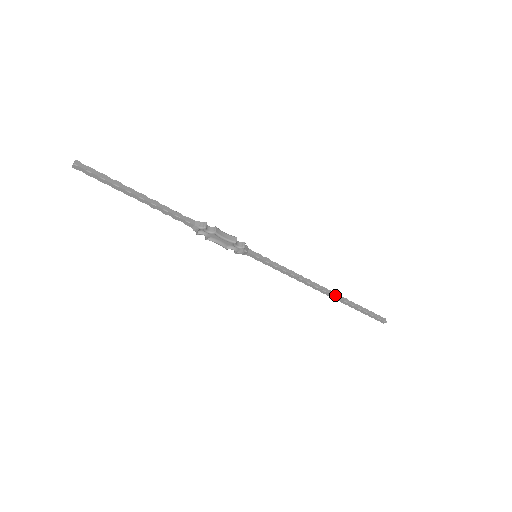
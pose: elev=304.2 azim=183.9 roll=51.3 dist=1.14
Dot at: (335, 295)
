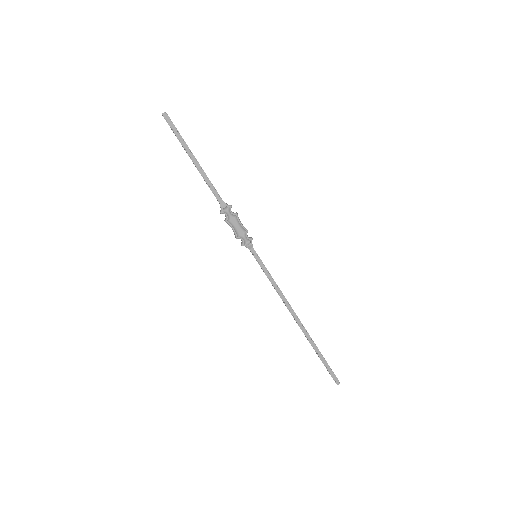
Dot at: occluded
